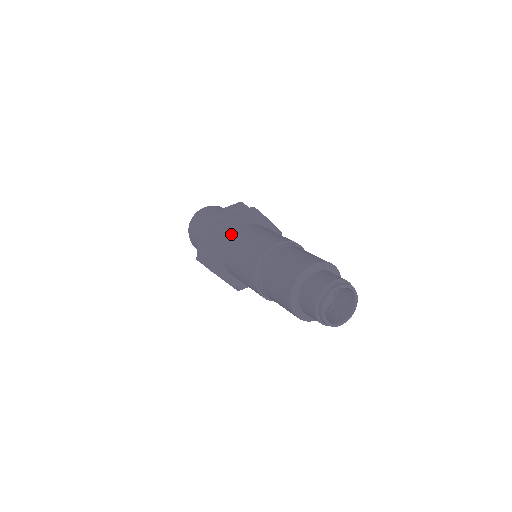
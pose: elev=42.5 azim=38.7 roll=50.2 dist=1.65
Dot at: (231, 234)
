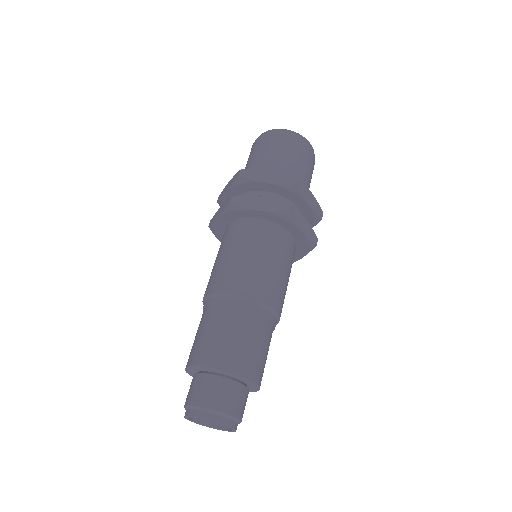
Dot at: (242, 219)
